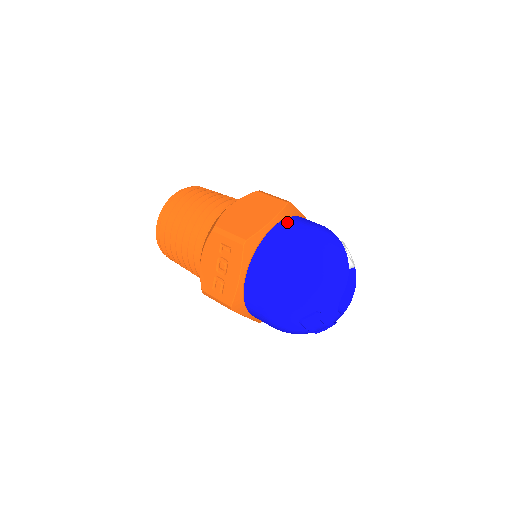
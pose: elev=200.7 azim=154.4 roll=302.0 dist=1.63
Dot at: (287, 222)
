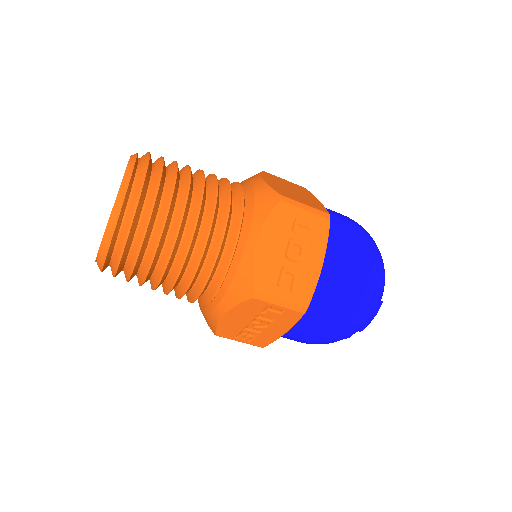
Dot at: occluded
